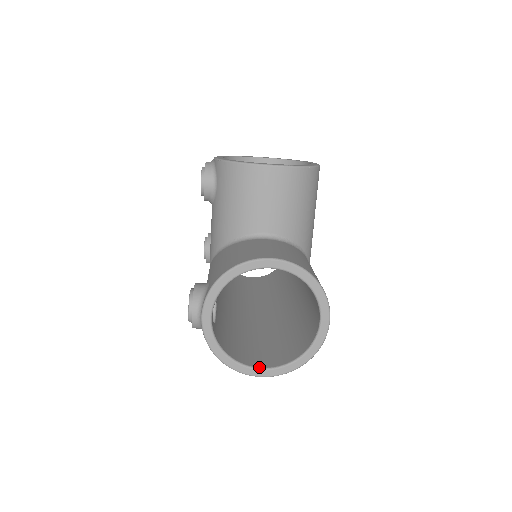
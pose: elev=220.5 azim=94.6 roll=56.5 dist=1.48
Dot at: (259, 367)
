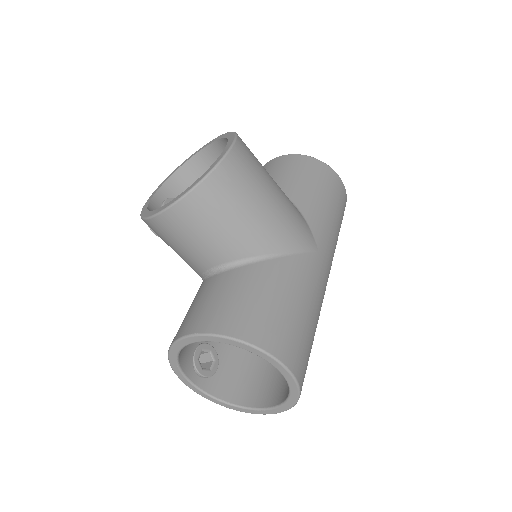
Dot at: (264, 407)
